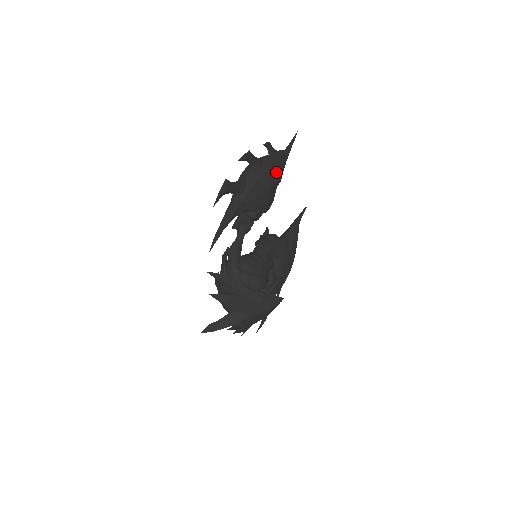
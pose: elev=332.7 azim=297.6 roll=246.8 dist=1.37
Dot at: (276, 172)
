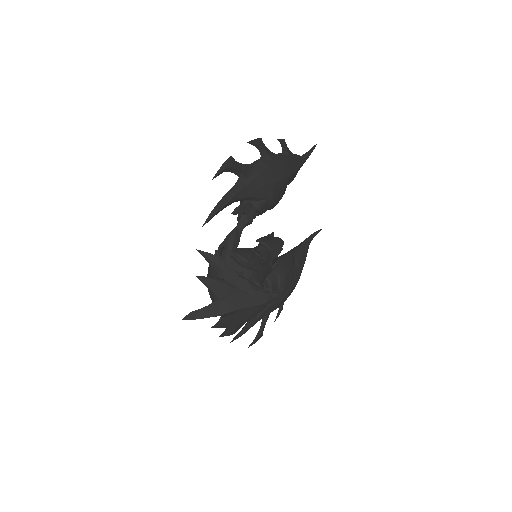
Dot at: (287, 169)
